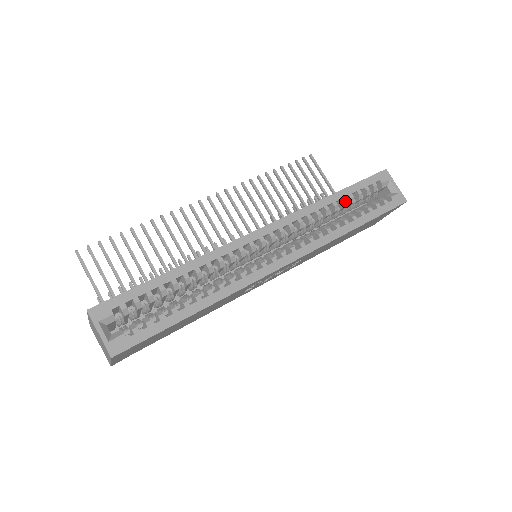
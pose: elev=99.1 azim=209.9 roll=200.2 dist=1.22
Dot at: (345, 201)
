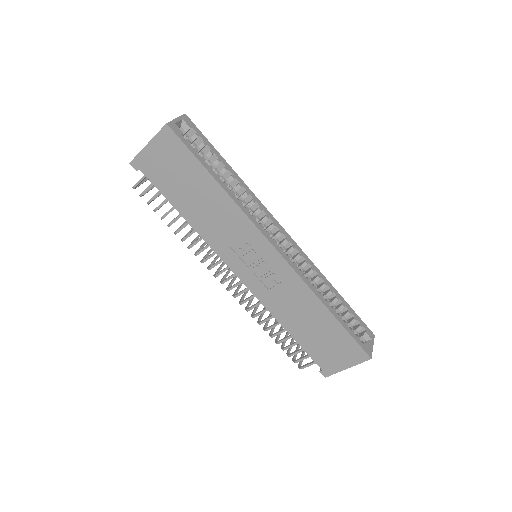
Dot at: (338, 300)
